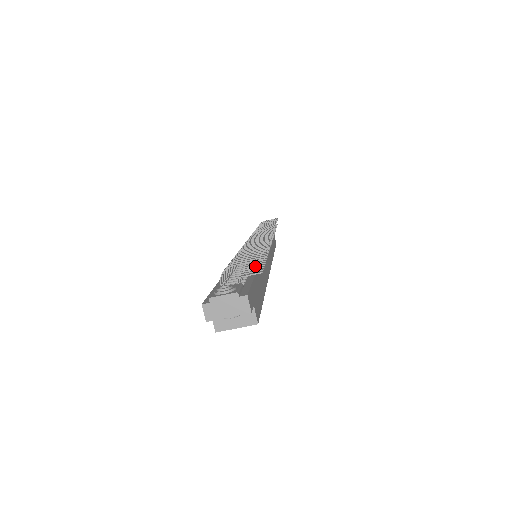
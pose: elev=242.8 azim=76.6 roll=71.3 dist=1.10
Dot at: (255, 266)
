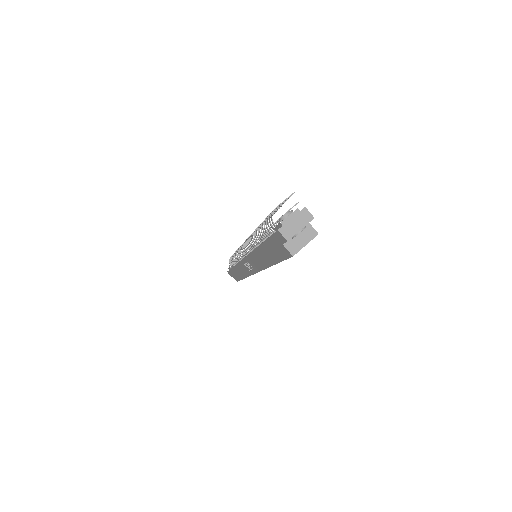
Dot at: occluded
